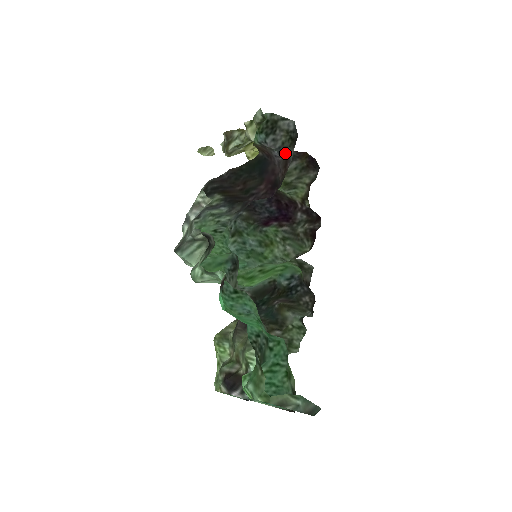
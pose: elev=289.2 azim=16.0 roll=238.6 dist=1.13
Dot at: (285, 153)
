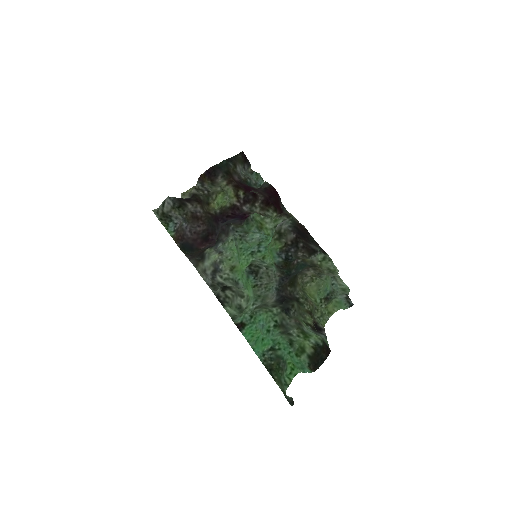
Dot at: (187, 218)
